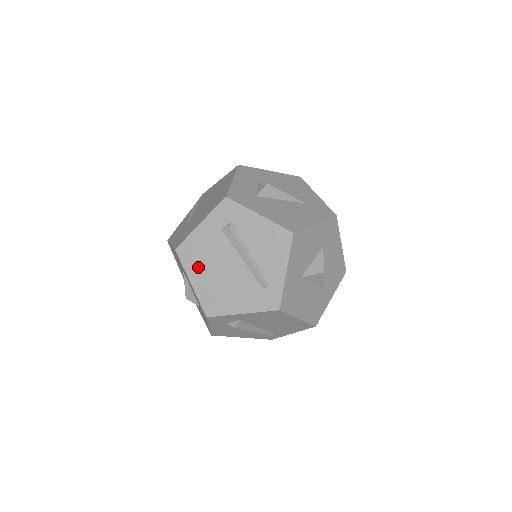
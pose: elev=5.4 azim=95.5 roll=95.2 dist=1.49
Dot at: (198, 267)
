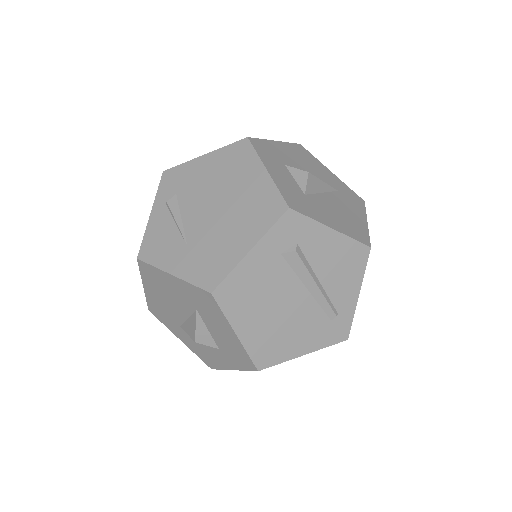
Dot at: (247, 311)
